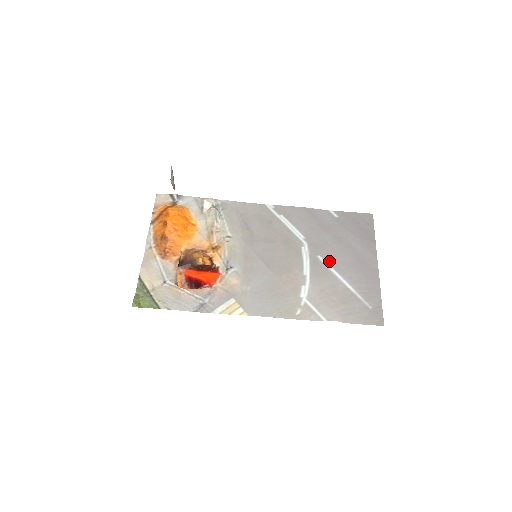
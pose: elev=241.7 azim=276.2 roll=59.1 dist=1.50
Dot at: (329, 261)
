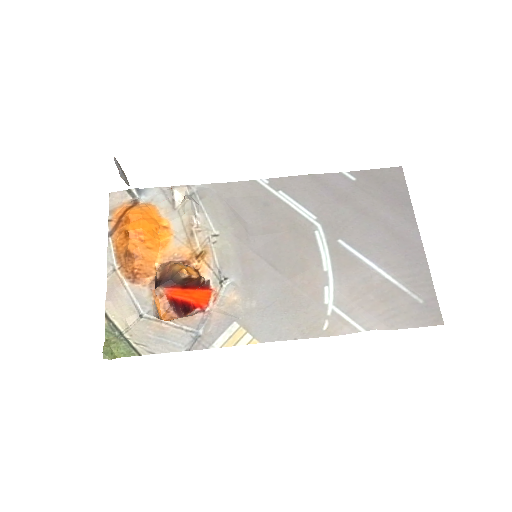
Dot at: (355, 245)
